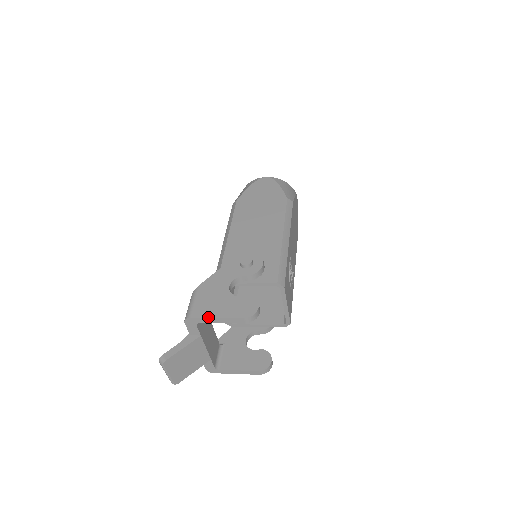
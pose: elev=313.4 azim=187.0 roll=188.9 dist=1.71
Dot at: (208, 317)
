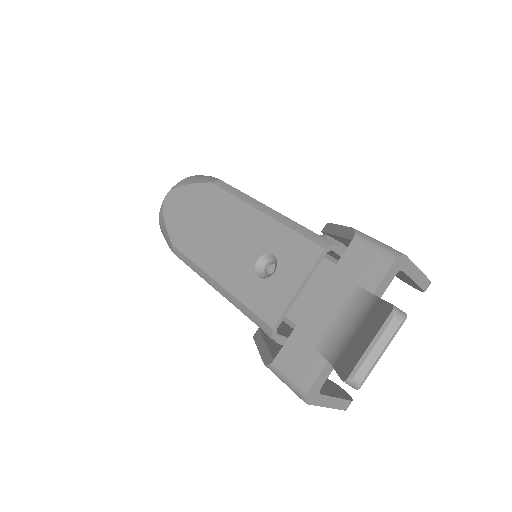
Dot at: occluded
